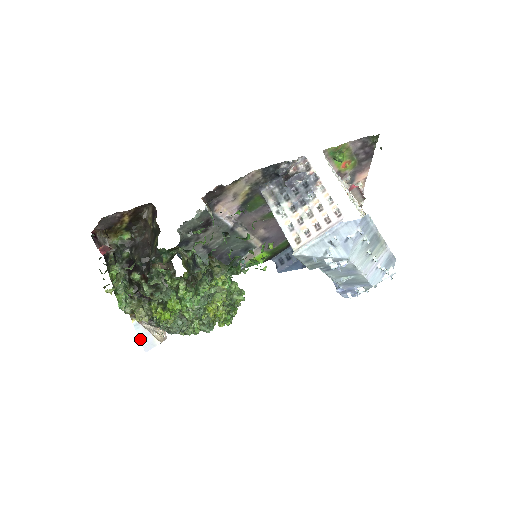
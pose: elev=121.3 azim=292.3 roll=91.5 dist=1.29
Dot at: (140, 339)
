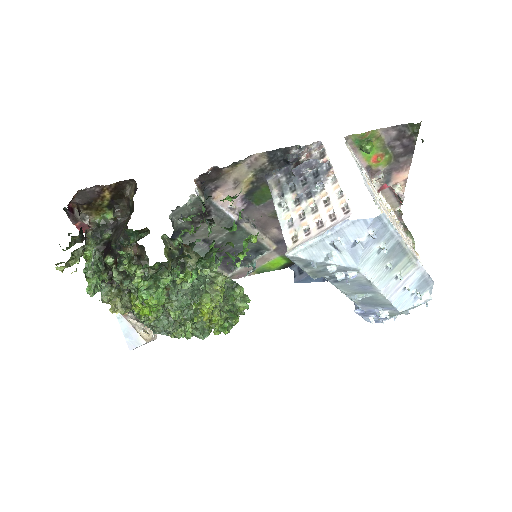
Dot at: (124, 334)
